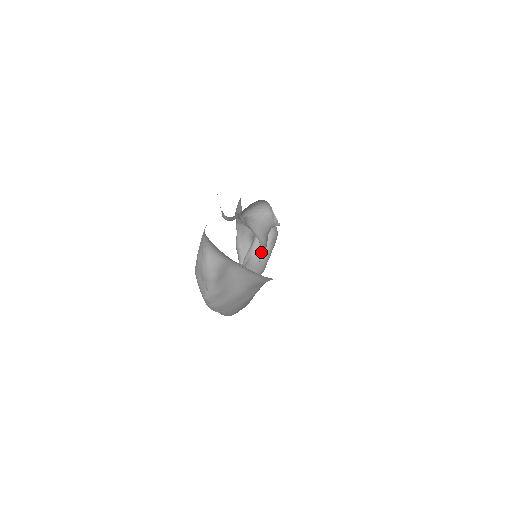
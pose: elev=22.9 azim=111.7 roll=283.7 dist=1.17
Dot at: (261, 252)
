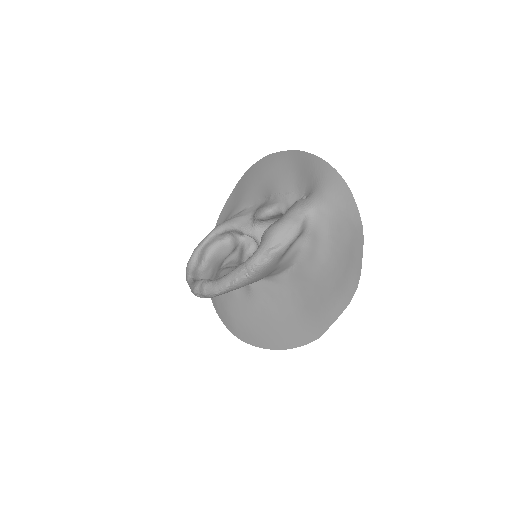
Dot at: occluded
